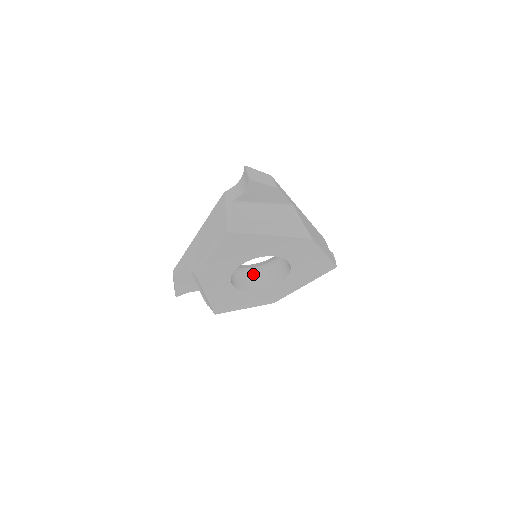
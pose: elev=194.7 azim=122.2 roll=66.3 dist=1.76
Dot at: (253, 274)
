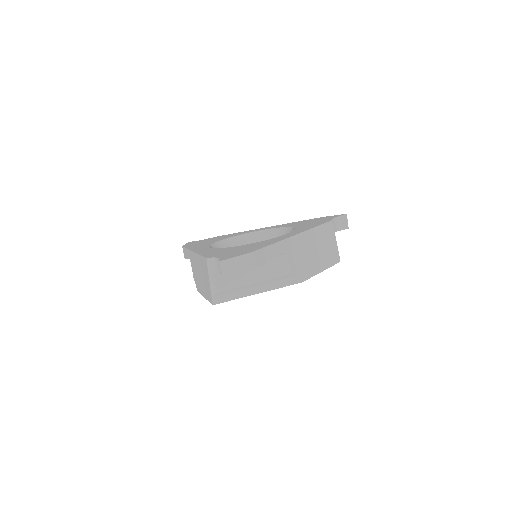
Dot at: occluded
